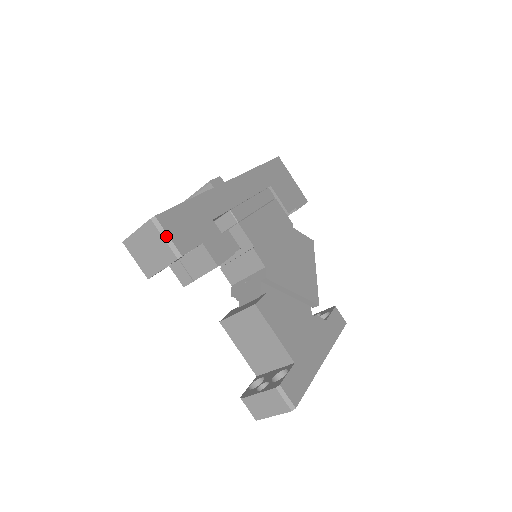
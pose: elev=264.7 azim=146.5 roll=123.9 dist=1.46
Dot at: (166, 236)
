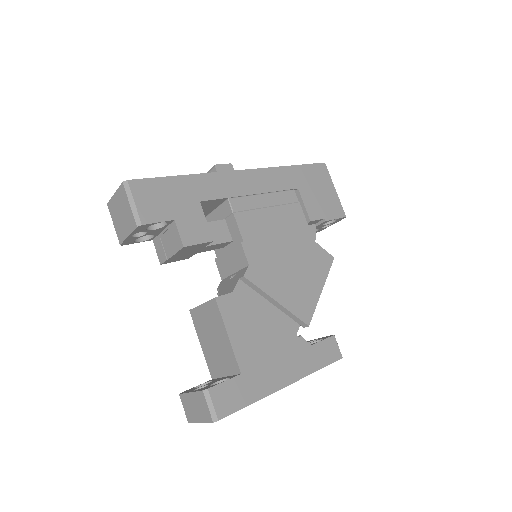
Dot at: (132, 202)
